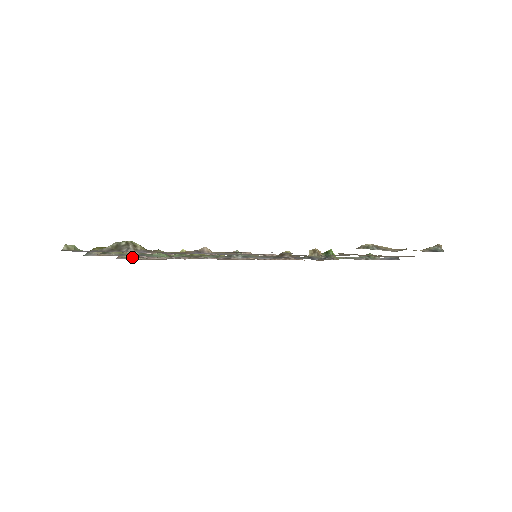
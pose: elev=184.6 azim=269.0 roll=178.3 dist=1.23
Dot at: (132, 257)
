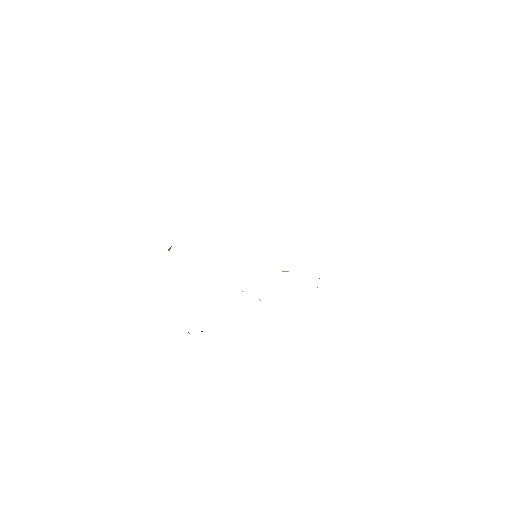
Dot at: occluded
